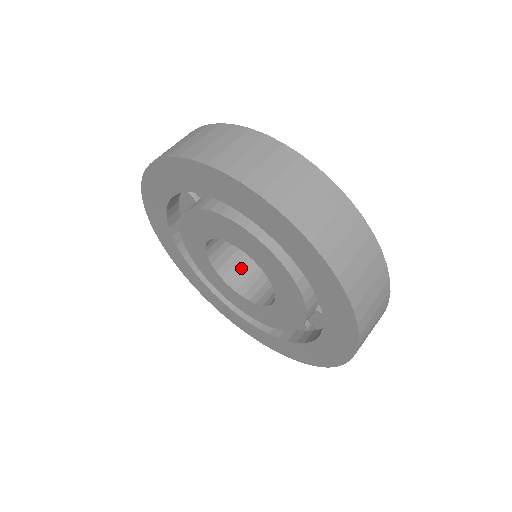
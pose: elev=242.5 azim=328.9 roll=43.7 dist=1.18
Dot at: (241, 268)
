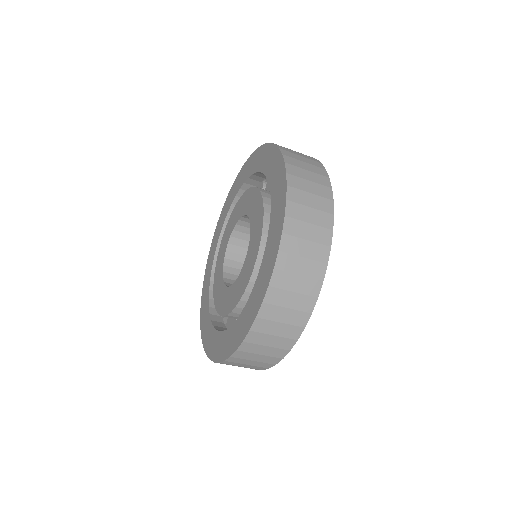
Dot at: (246, 246)
